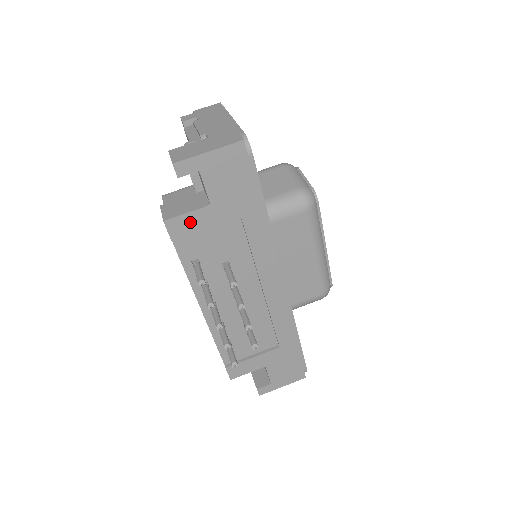
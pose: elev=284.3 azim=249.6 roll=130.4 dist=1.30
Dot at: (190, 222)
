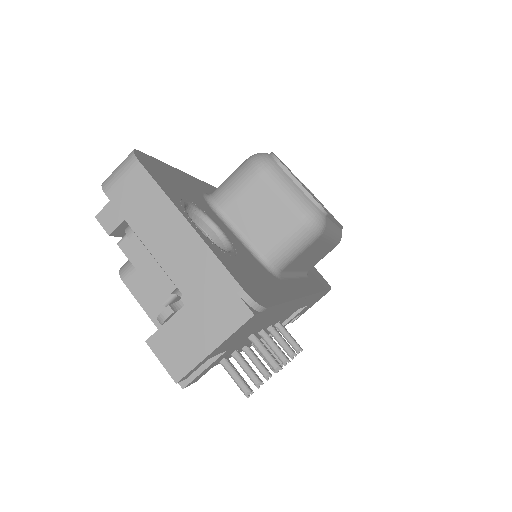
Dot at: (210, 367)
